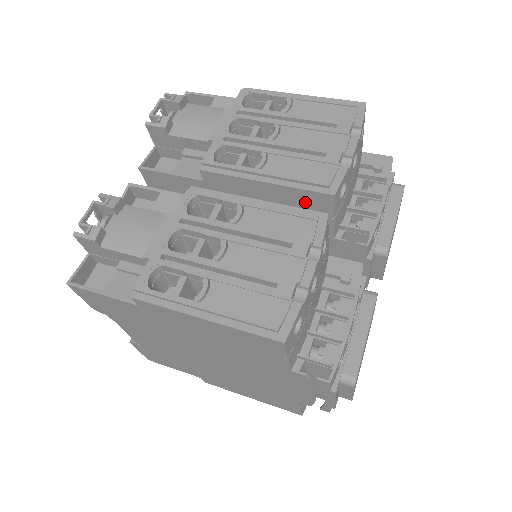
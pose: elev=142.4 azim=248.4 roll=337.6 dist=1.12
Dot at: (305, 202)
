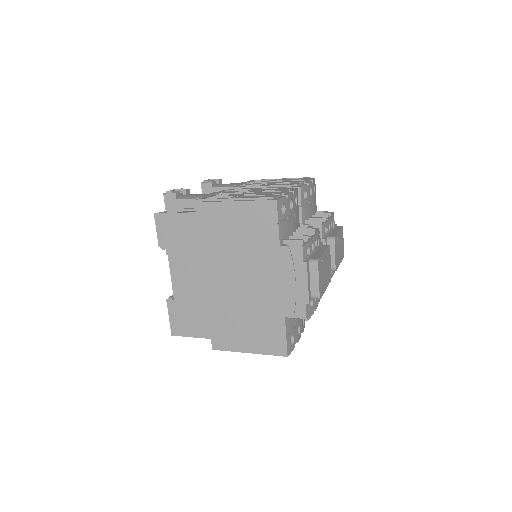
Dot at: occluded
